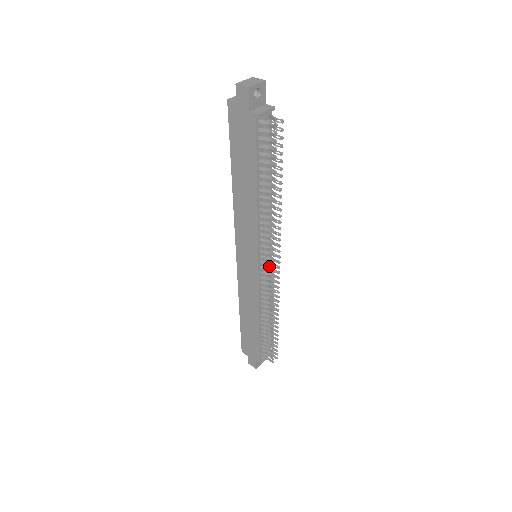
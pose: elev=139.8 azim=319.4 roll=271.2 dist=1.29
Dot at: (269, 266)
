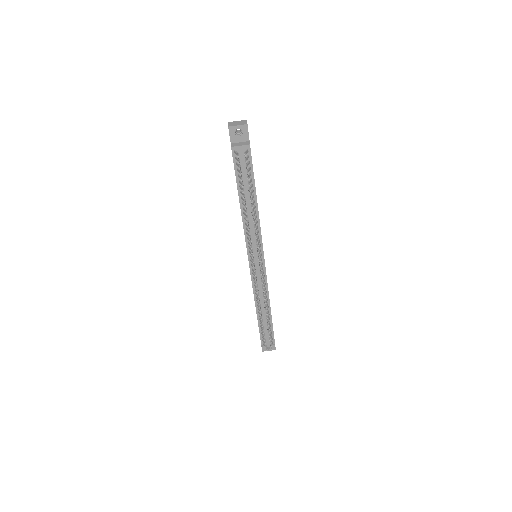
Dot at: (262, 268)
